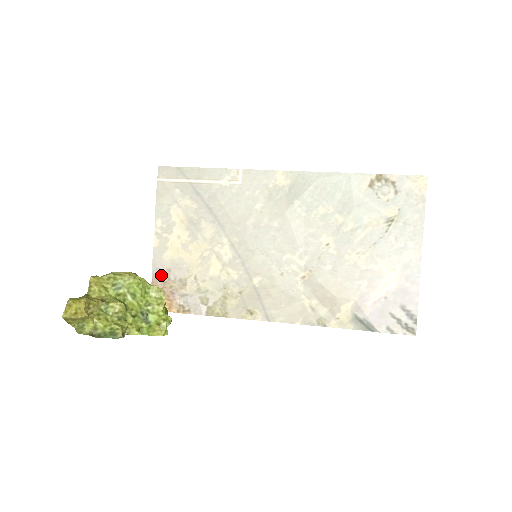
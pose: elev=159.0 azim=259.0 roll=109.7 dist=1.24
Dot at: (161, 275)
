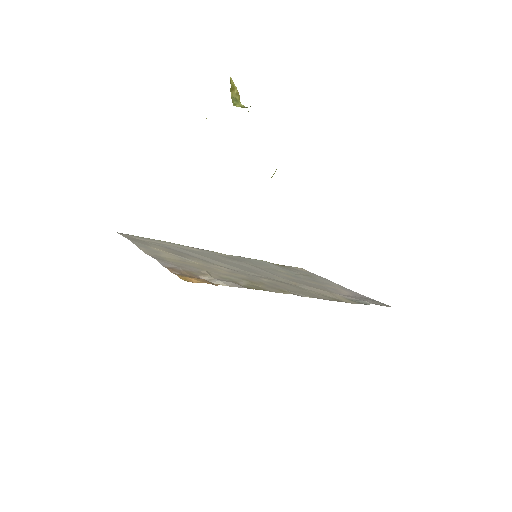
Dot at: (173, 267)
